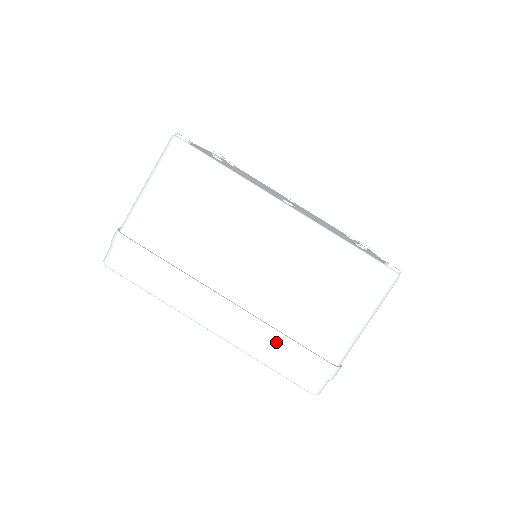
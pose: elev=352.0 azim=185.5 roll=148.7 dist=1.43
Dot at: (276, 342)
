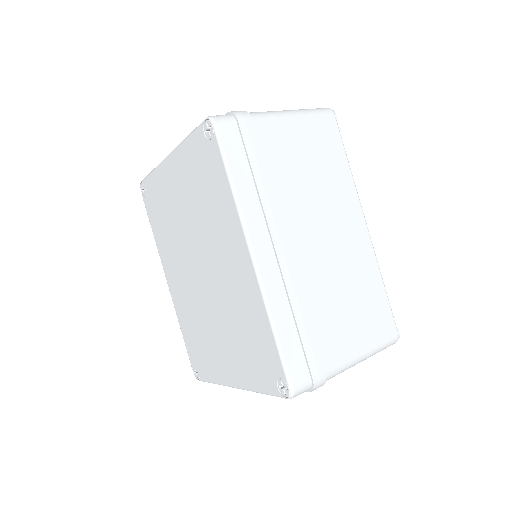
Dot at: (299, 316)
